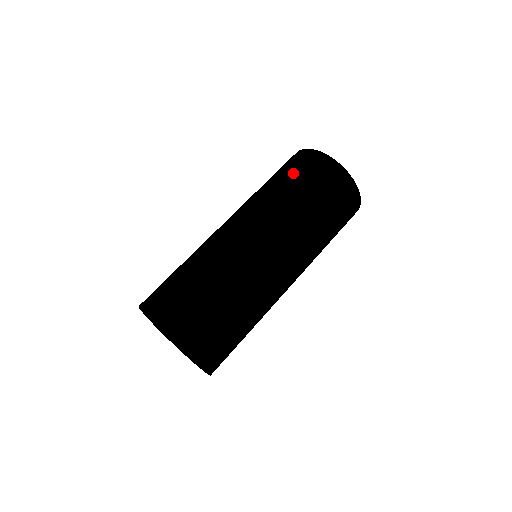
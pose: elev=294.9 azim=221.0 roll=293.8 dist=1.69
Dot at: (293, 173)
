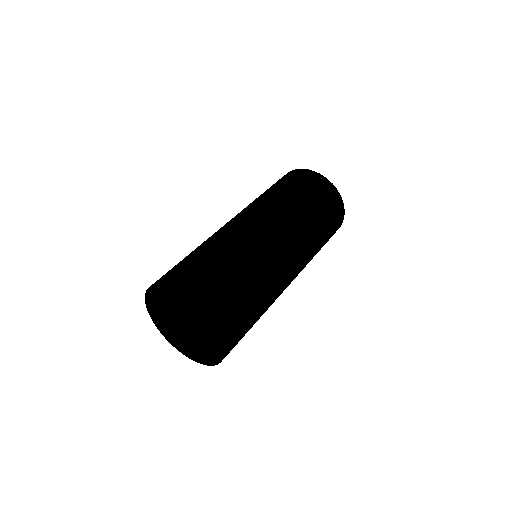
Dot at: (283, 183)
